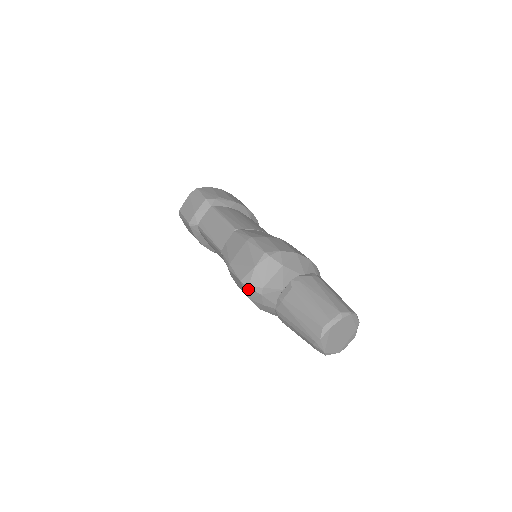
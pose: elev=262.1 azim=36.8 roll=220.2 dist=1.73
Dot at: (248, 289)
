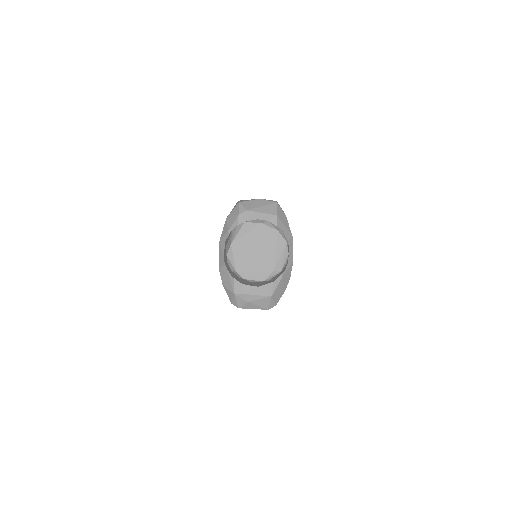
Dot at: (236, 205)
